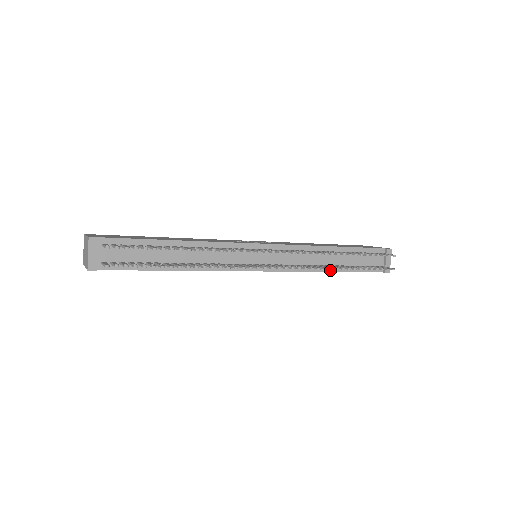
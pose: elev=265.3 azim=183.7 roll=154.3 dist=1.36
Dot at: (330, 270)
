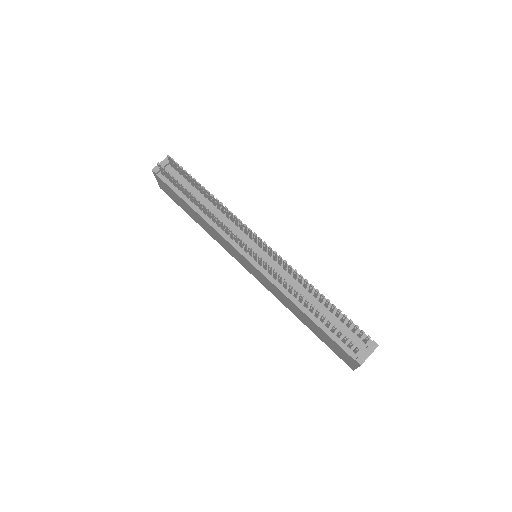
Dot at: (302, 309)
